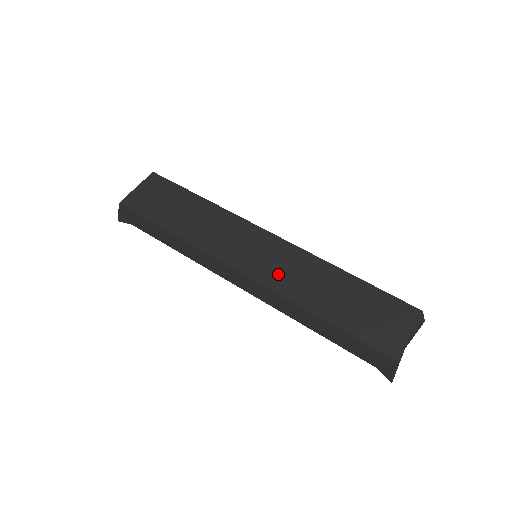
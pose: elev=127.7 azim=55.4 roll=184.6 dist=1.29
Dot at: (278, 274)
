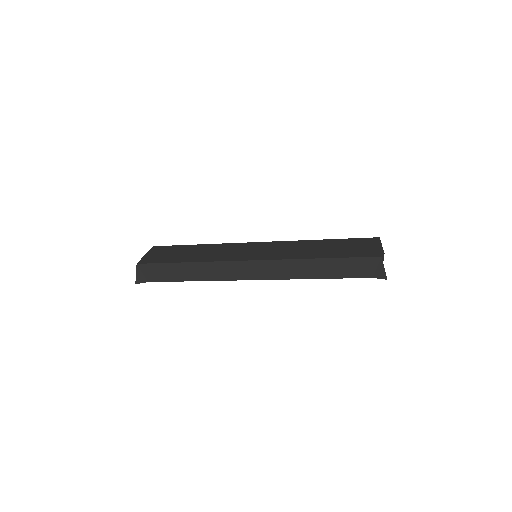
Dot at: (278, 253)
